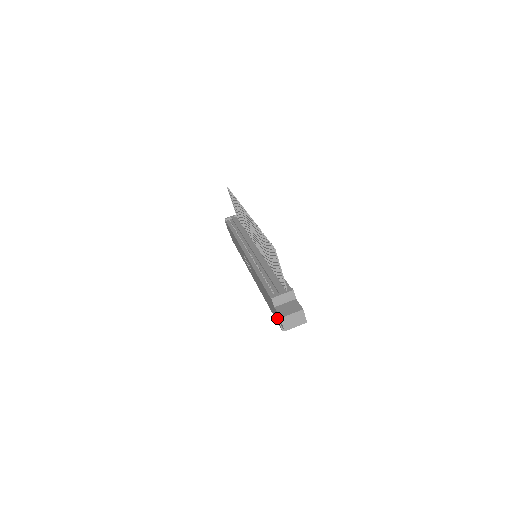
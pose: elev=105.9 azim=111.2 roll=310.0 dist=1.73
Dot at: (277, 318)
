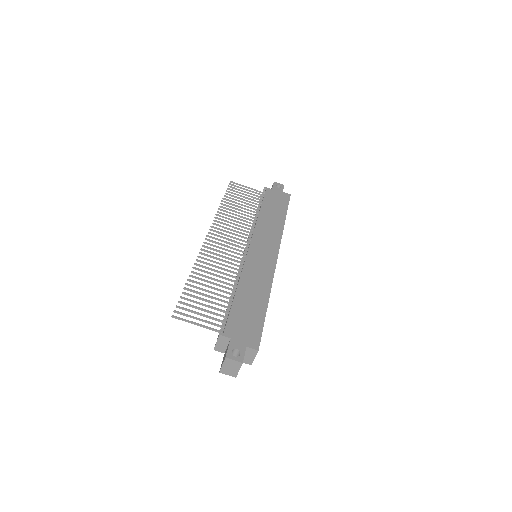
Dot at: occluded
